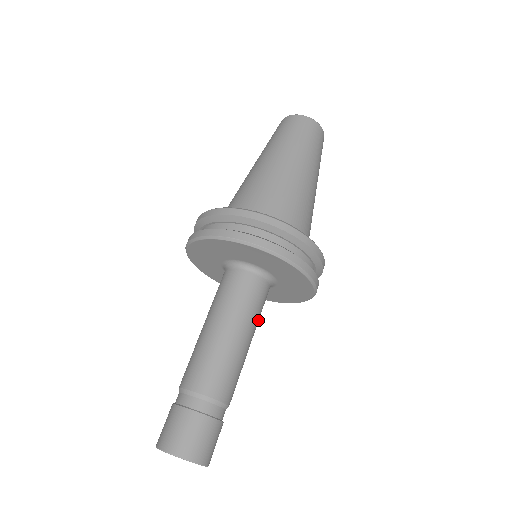
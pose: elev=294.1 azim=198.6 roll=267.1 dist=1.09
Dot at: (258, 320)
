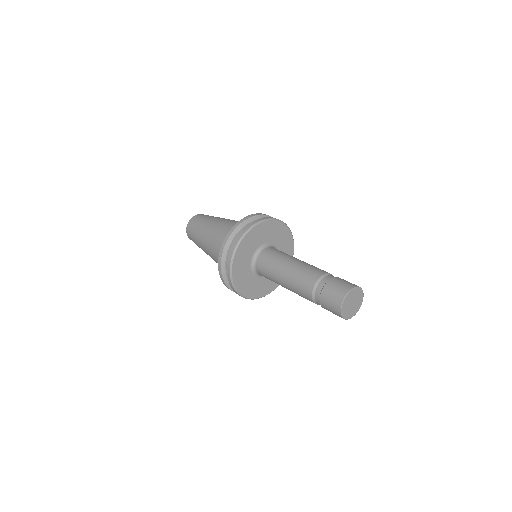
Dot at: occluded
